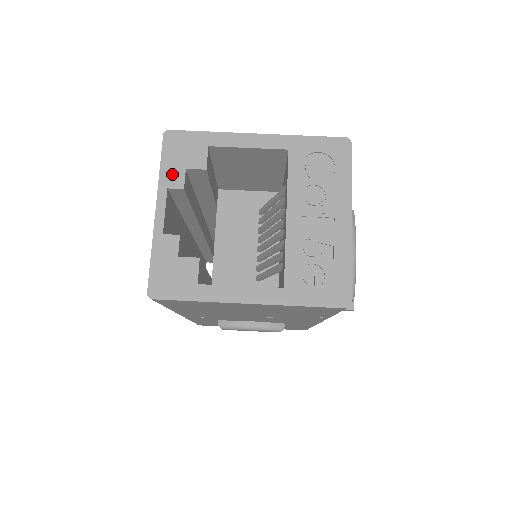
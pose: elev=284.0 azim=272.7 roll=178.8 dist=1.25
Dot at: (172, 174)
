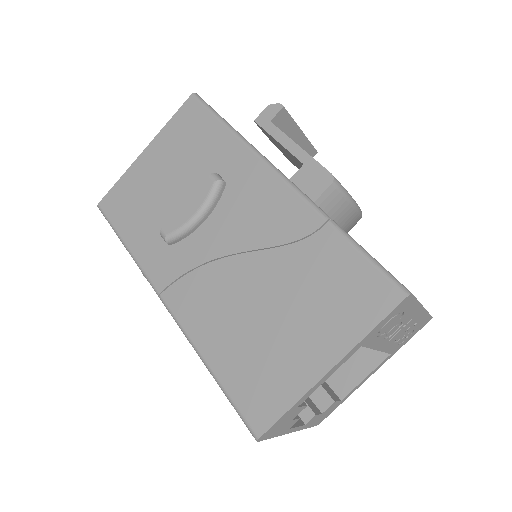
Dot at: (286, 428)
